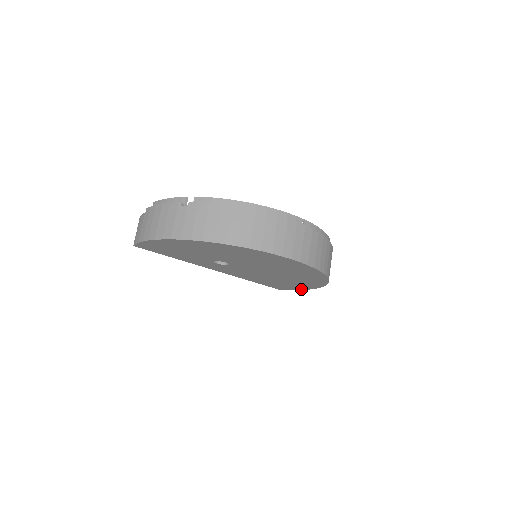
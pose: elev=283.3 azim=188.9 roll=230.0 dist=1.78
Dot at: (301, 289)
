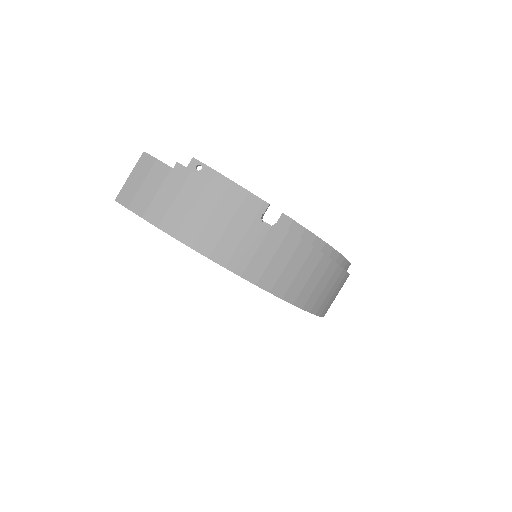
Dot at: occluded
